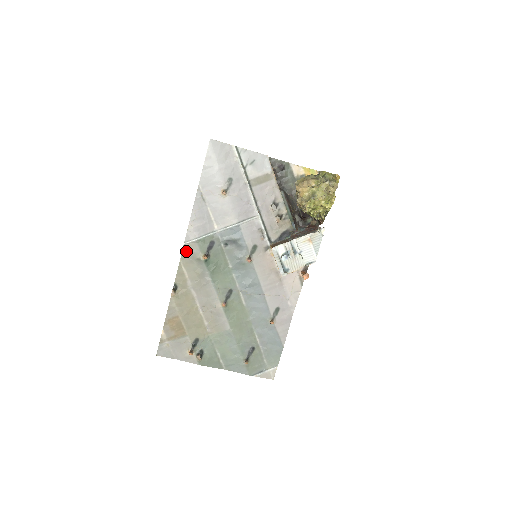
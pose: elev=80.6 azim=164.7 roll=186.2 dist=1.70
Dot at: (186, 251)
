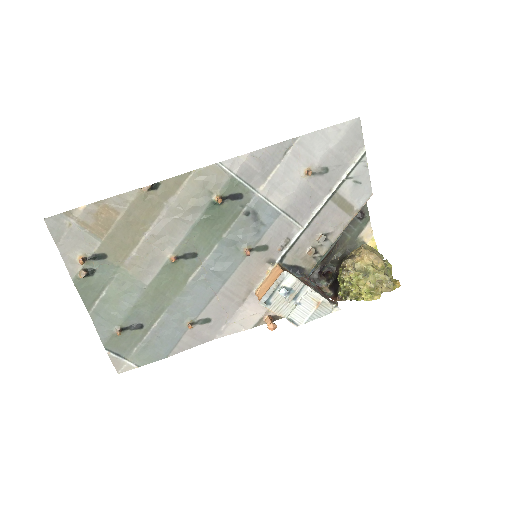
Dot at: (210, 171)
